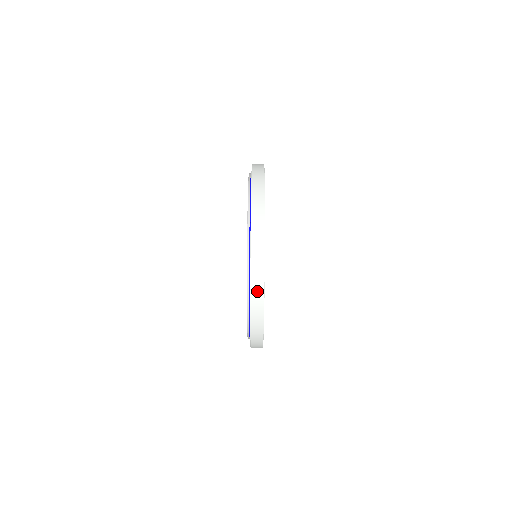
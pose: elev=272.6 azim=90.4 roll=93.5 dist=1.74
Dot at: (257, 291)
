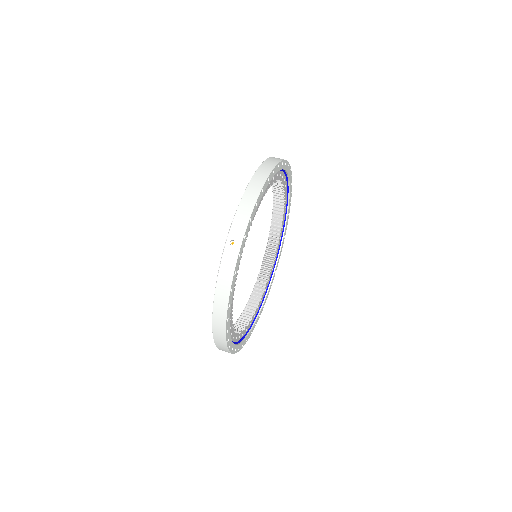
Dot at: occluded
